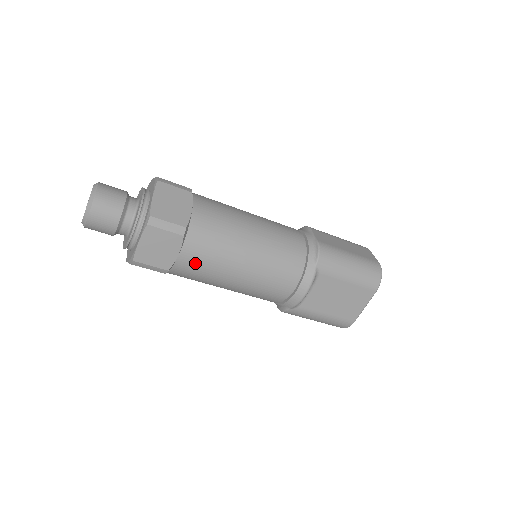
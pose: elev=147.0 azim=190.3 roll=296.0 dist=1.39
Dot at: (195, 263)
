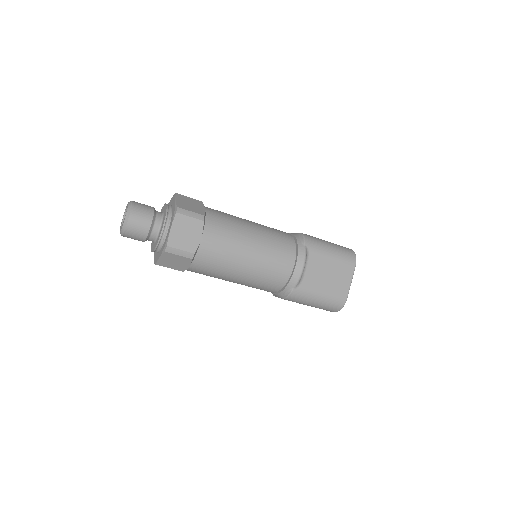
Dot at: (214, 246)
